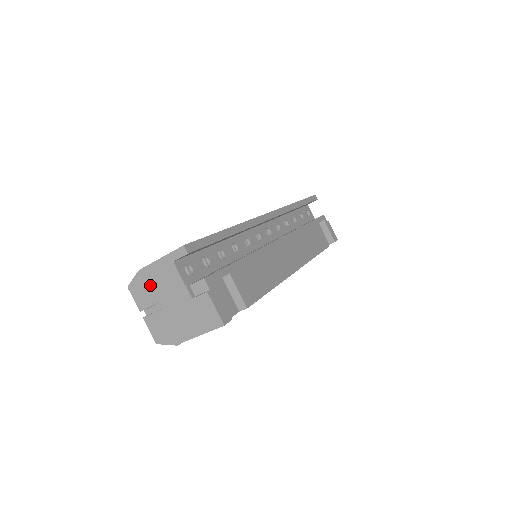
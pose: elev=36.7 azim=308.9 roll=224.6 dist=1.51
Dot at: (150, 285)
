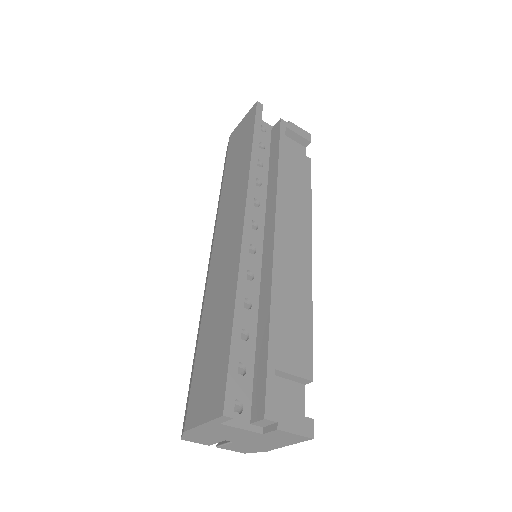
Dot at: (206, 436)
